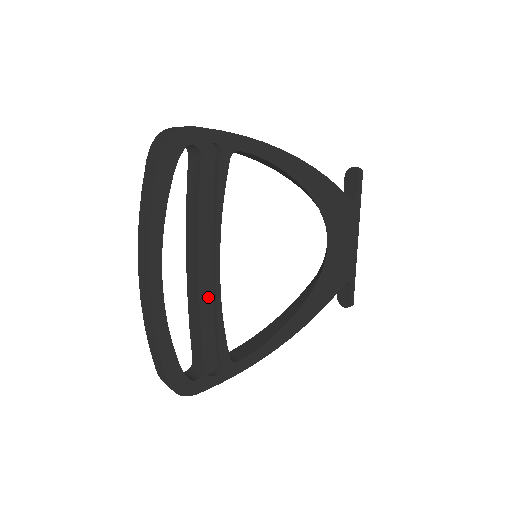
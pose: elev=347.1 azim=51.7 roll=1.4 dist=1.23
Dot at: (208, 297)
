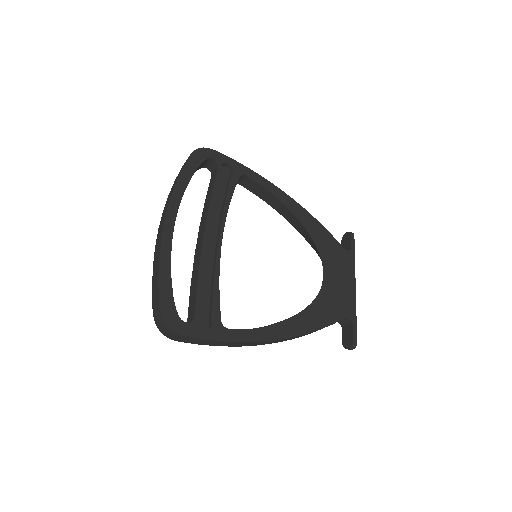
Dot at: (209, 263)
